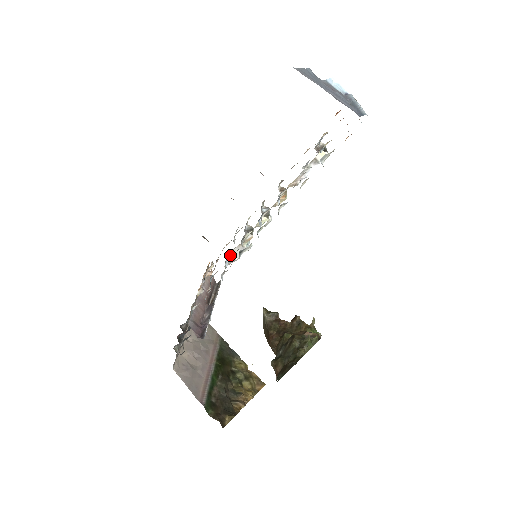
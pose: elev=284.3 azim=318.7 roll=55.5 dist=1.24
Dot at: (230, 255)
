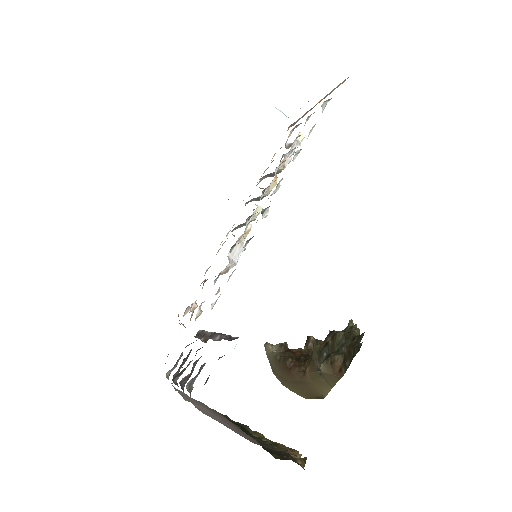
Dot at: (228, 257)
